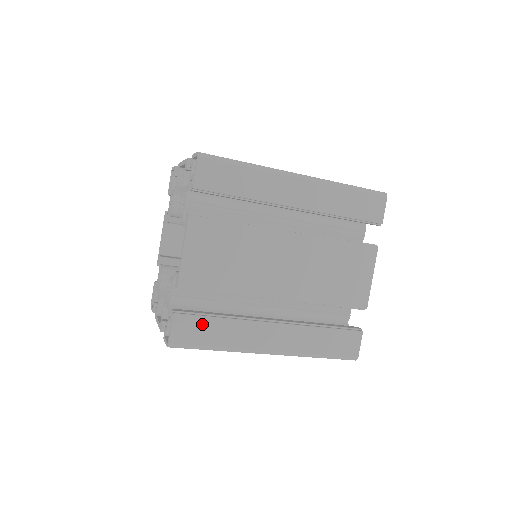
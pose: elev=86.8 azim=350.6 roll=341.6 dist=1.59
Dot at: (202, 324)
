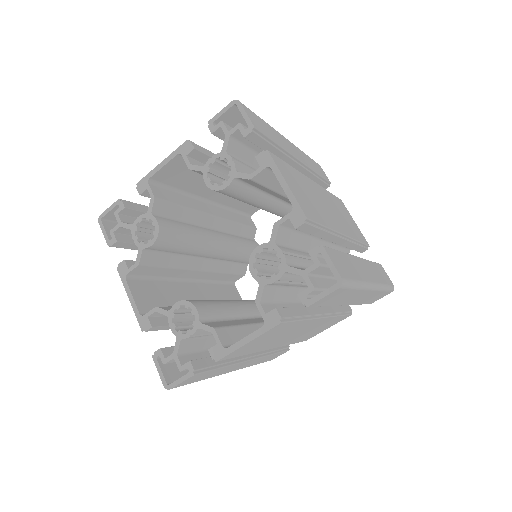
Dot at: (207, 374)
